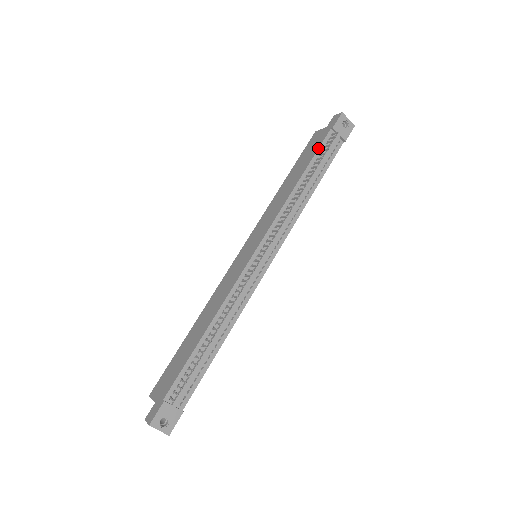
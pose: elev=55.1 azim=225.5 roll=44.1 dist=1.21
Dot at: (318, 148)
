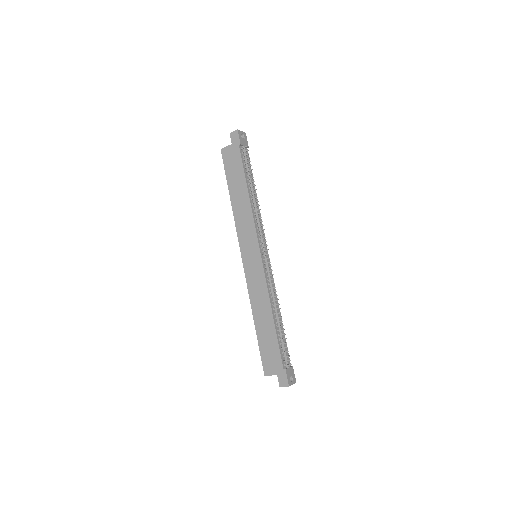
Dot at: (242, 164)
